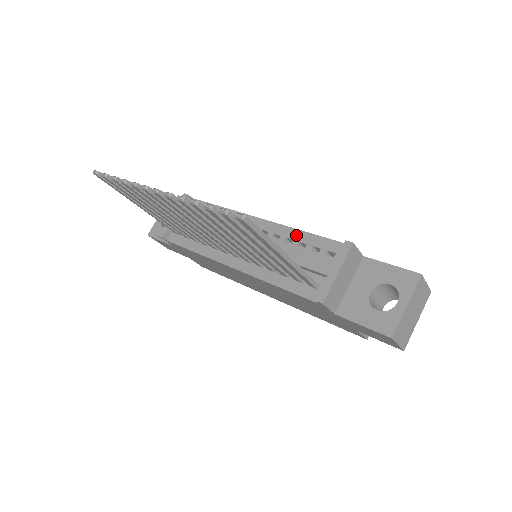
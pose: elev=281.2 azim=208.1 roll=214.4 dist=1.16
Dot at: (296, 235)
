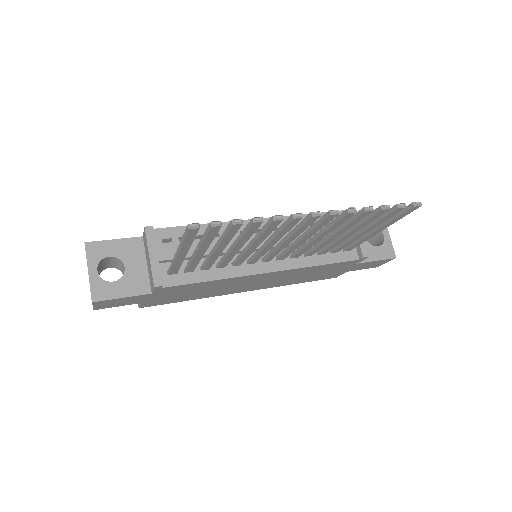
Dot at: occluded
